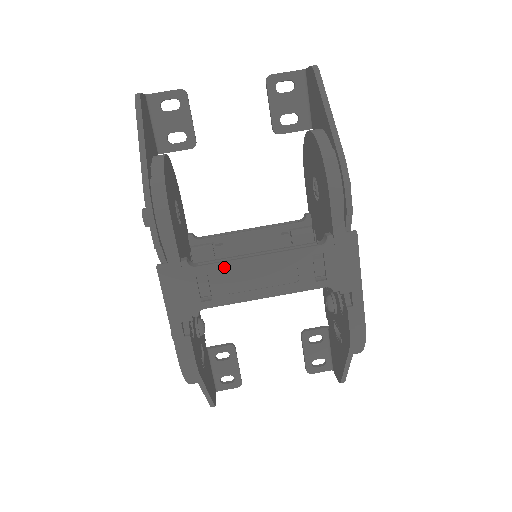
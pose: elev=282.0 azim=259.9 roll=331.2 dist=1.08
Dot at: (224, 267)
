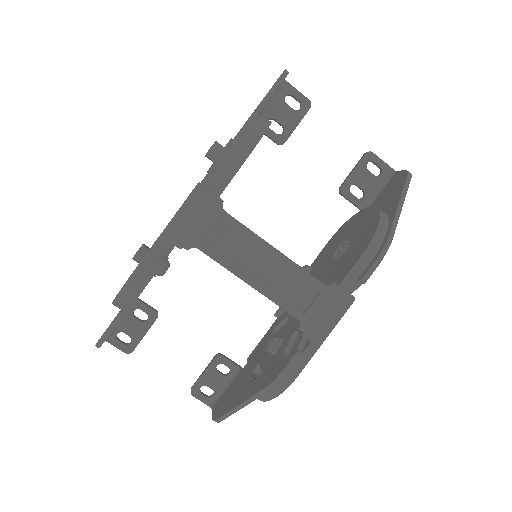
Dot at: (245, 232)
